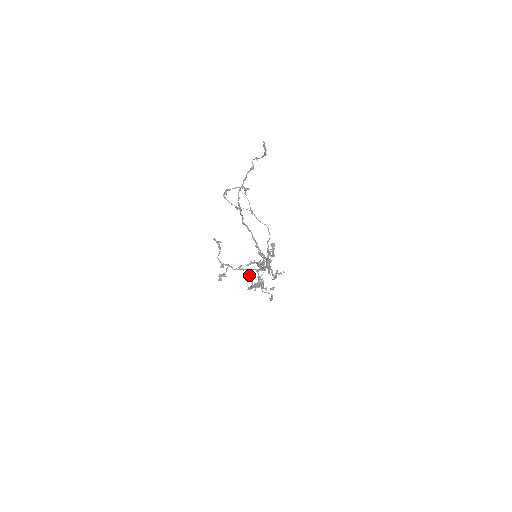
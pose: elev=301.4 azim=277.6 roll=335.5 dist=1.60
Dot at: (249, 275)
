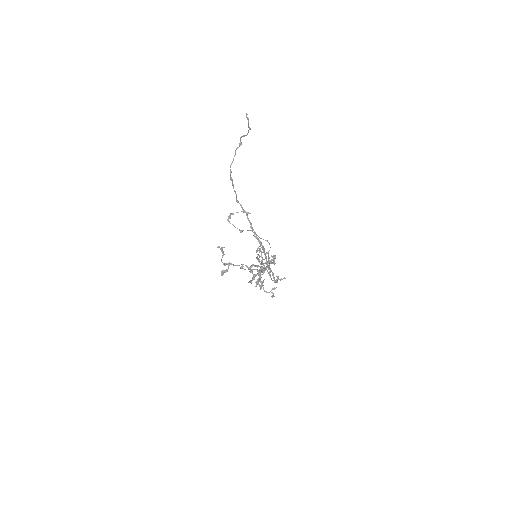
Dot at: (249, 269)
